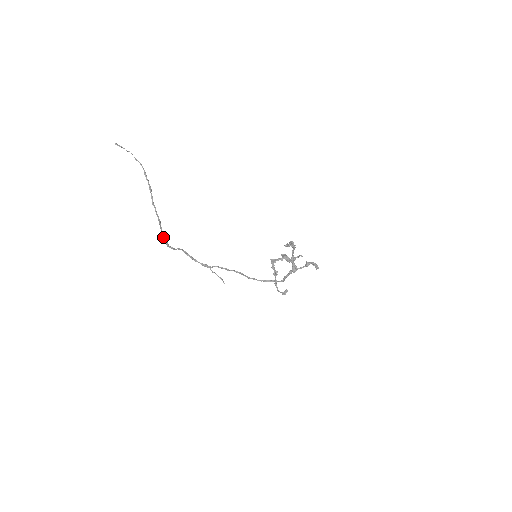
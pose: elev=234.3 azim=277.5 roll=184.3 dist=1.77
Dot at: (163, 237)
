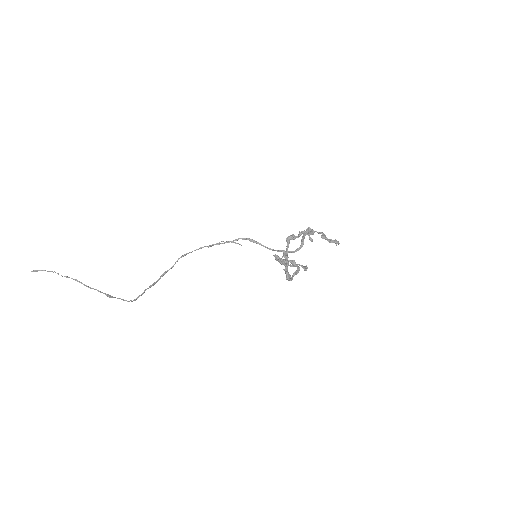
Dot at: (156, 282)
